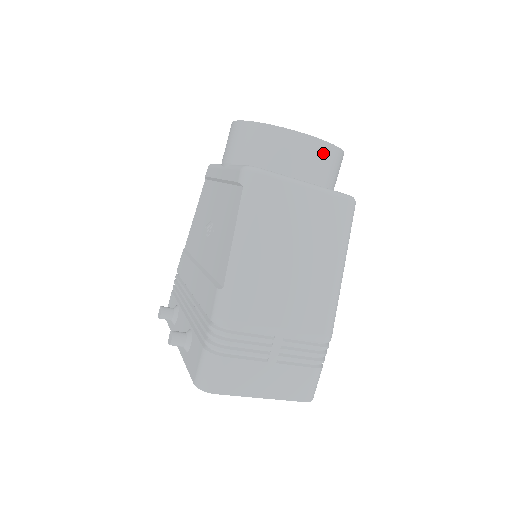
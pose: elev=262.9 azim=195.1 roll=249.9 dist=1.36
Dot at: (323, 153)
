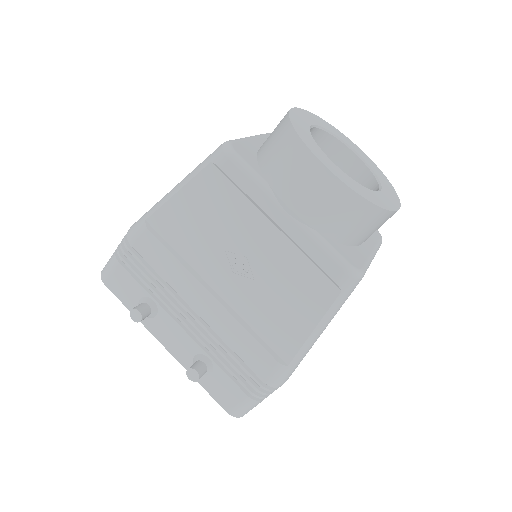
Dot at: occluded
